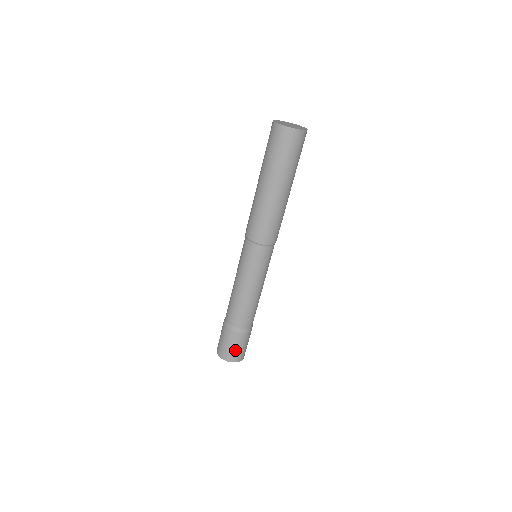
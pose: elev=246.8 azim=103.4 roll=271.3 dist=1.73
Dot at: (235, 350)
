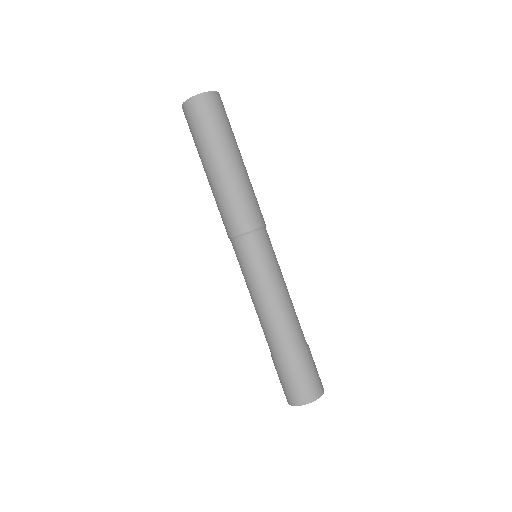
Dot at: (304, 383)
